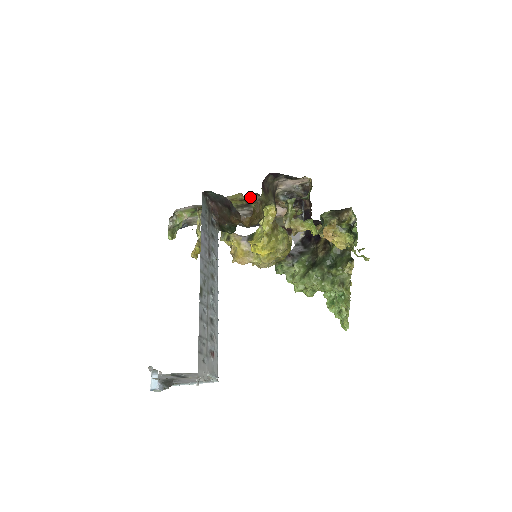
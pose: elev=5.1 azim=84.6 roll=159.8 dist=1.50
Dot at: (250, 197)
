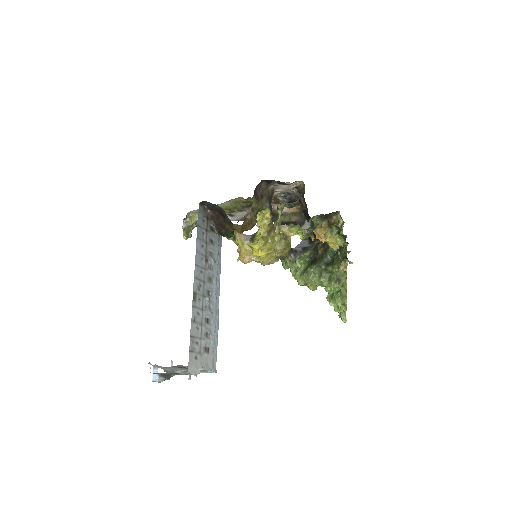
Dot at: (251, 200)
